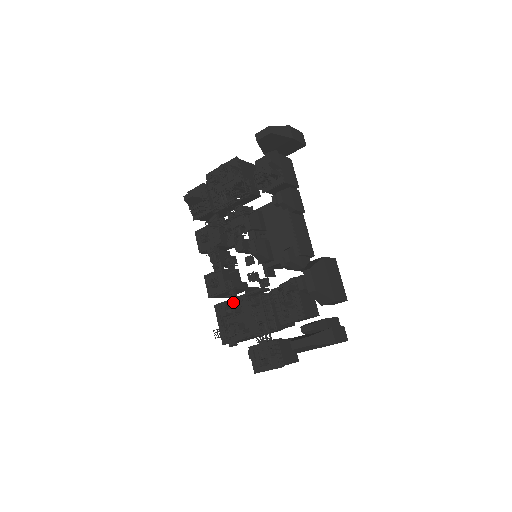
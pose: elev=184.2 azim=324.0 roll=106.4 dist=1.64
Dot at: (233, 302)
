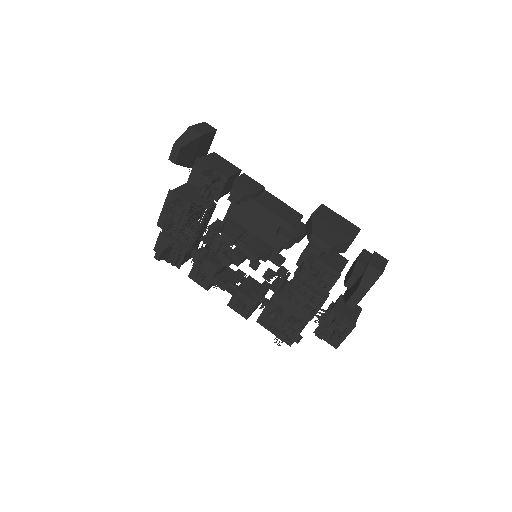
Dot at: (269, 307)
